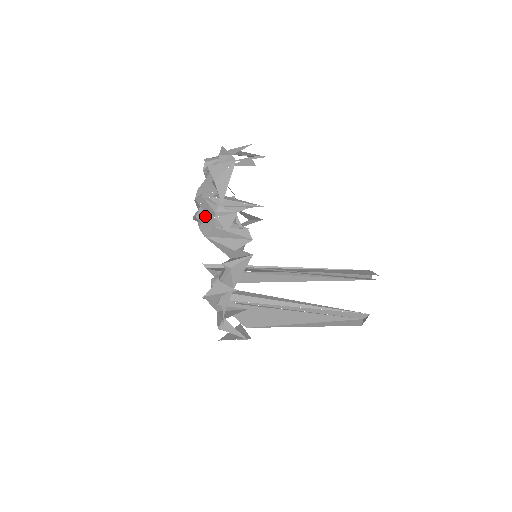
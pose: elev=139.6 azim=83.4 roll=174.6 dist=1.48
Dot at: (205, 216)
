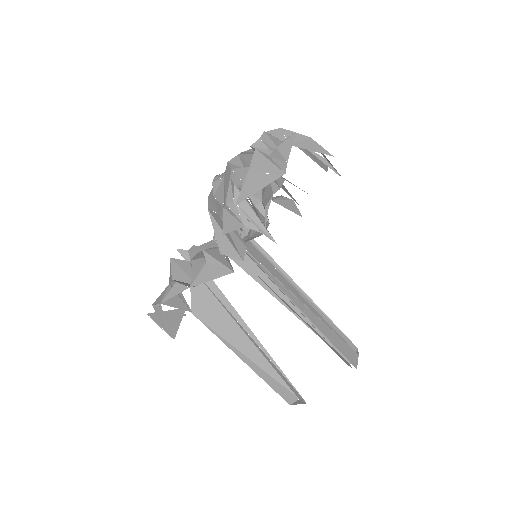
Dot at: (219, 193)
